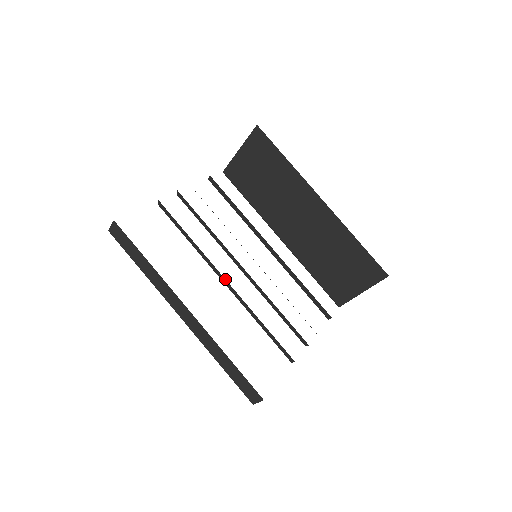
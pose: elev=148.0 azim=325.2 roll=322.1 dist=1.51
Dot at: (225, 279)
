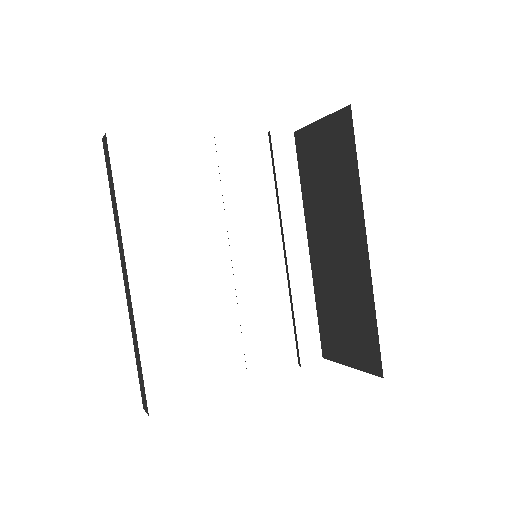
Dot at: occluded
